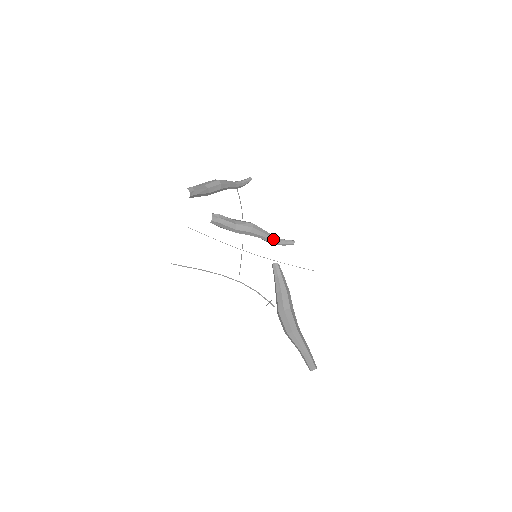
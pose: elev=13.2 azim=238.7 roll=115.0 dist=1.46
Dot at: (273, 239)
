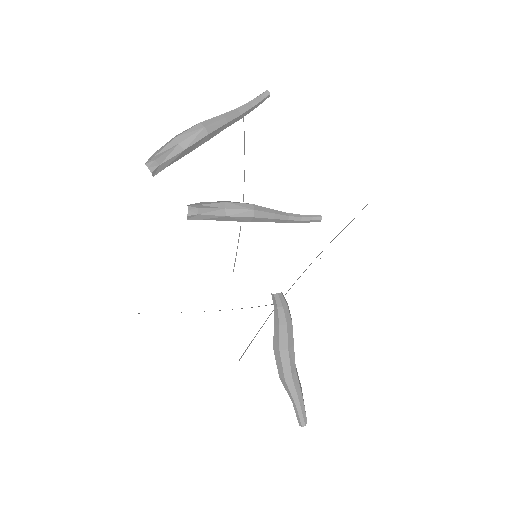
Dot at: (287, 221)
